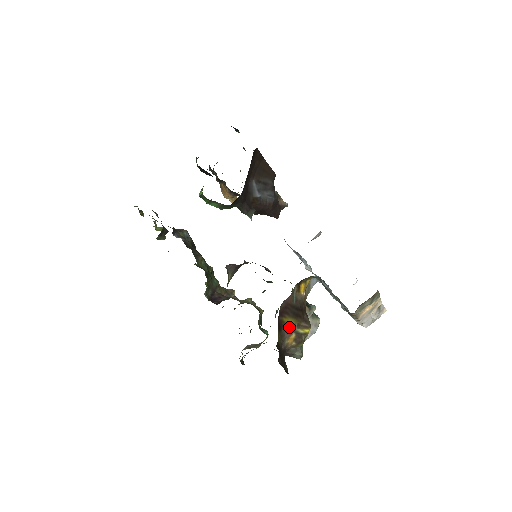
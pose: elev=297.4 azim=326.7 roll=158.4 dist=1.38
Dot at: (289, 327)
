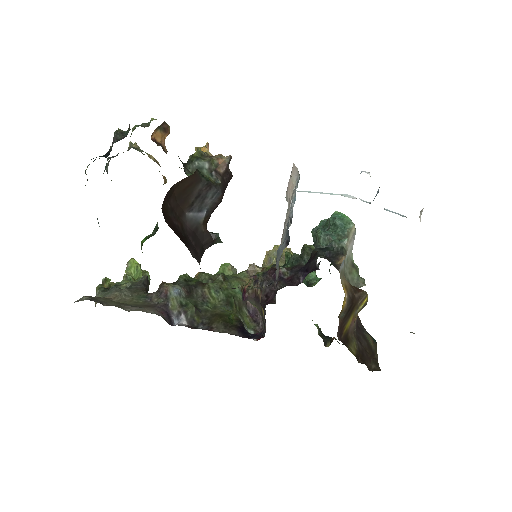
Dot at: (351, 322)
